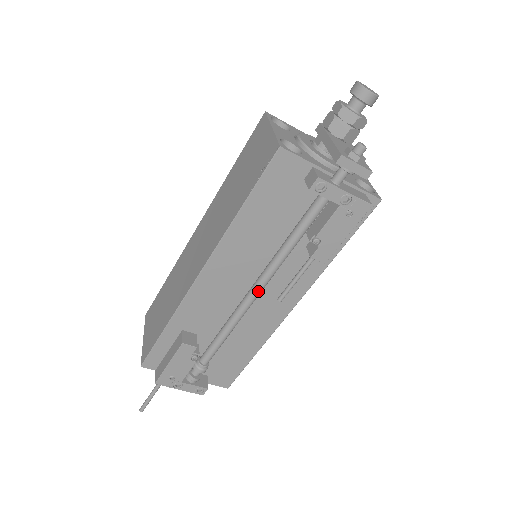
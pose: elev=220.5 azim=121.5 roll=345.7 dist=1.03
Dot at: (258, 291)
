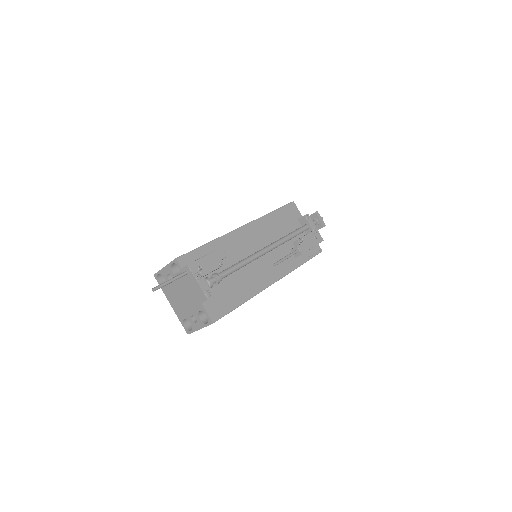
Dot at: (269, 248)
